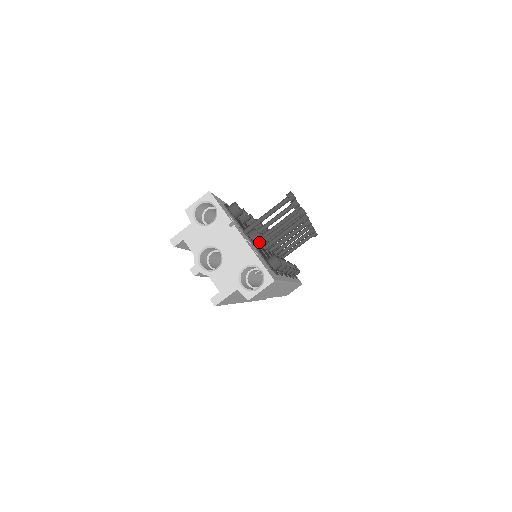
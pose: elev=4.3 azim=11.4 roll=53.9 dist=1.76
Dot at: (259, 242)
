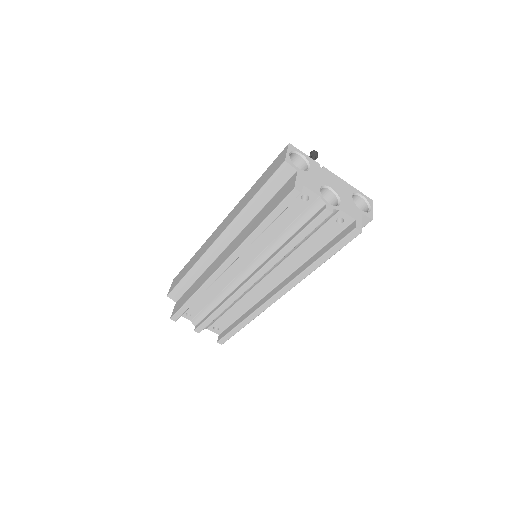
Dot at: occluded
